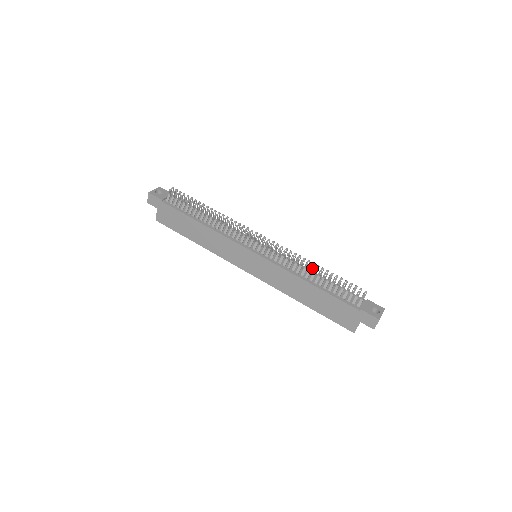
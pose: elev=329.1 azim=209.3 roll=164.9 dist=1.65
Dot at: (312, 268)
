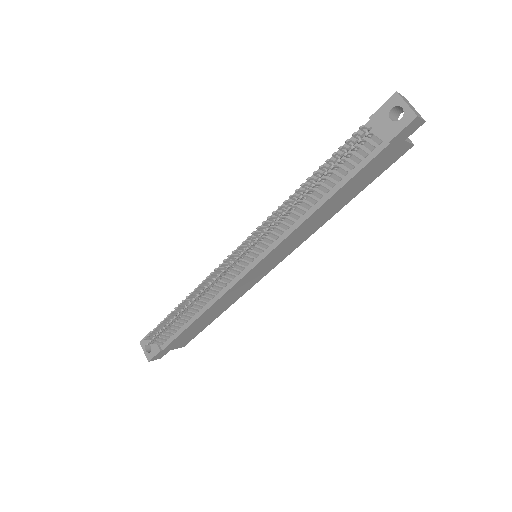
Dot at: (297, 198)
